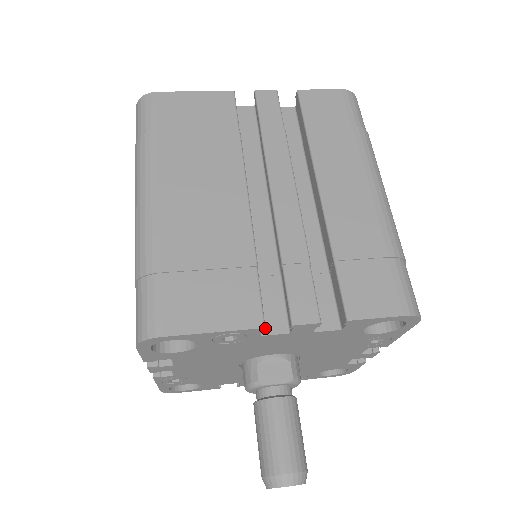
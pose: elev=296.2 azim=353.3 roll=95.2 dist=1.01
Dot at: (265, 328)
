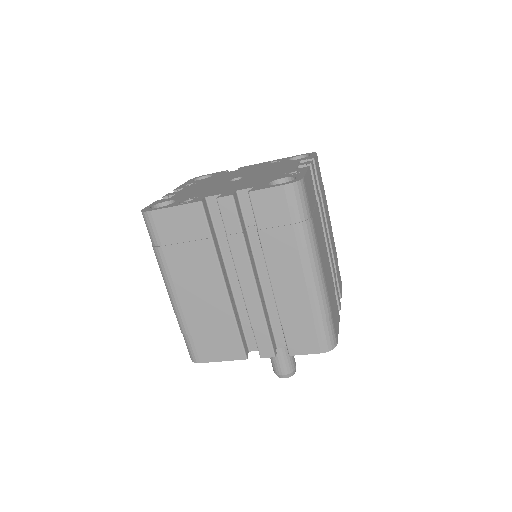
Dot at: occluded
